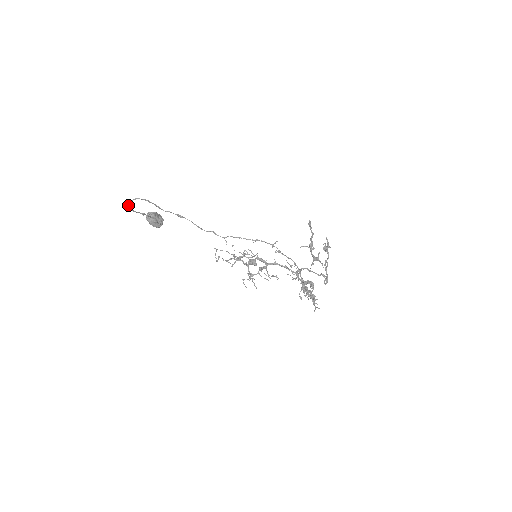
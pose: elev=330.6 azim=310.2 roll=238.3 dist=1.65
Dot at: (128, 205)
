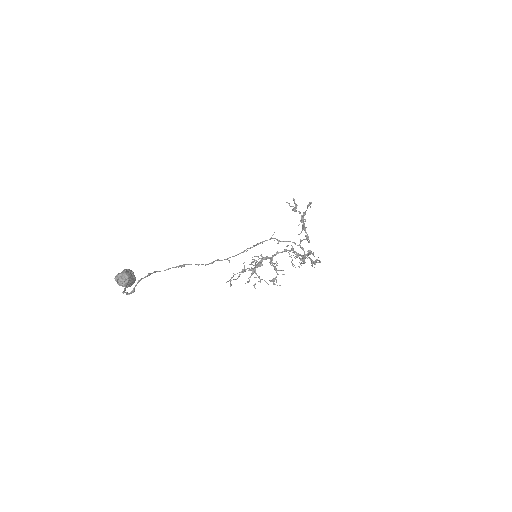
Dot at: occluded
